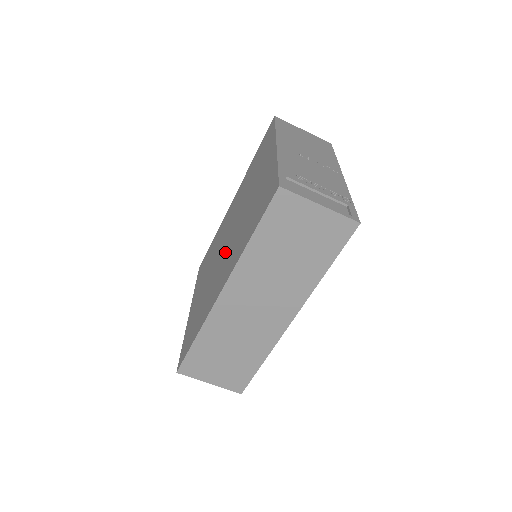
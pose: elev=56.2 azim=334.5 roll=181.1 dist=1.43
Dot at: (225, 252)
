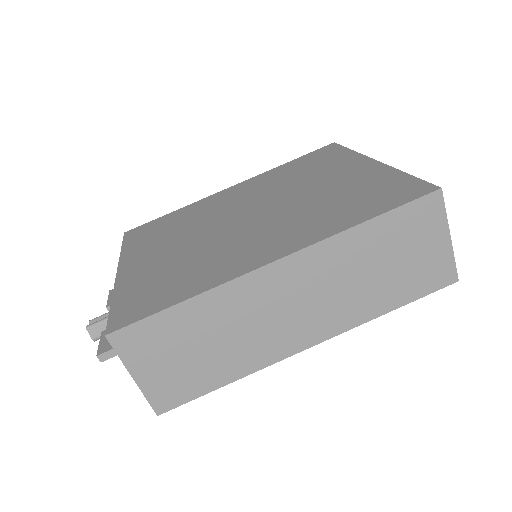
Dot at: (253, 225)
